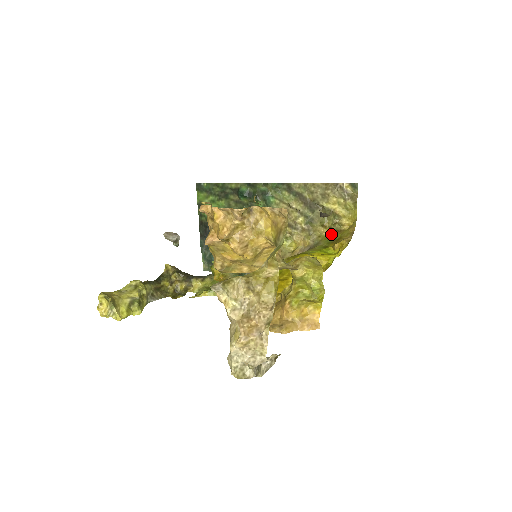
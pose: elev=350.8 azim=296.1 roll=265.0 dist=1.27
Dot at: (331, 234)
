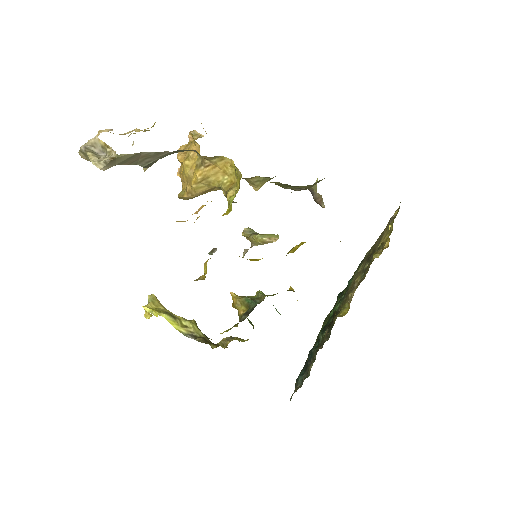
Dot at: occluded
